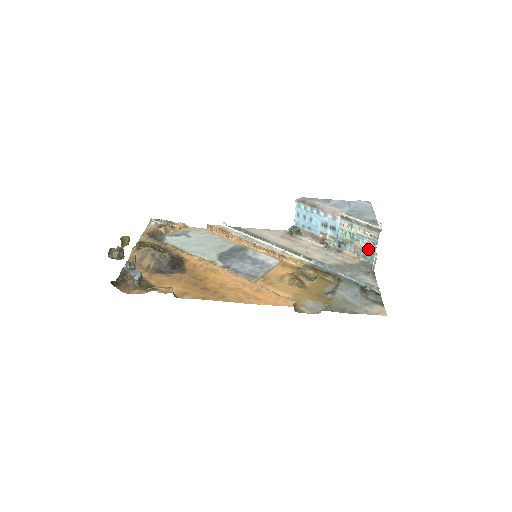
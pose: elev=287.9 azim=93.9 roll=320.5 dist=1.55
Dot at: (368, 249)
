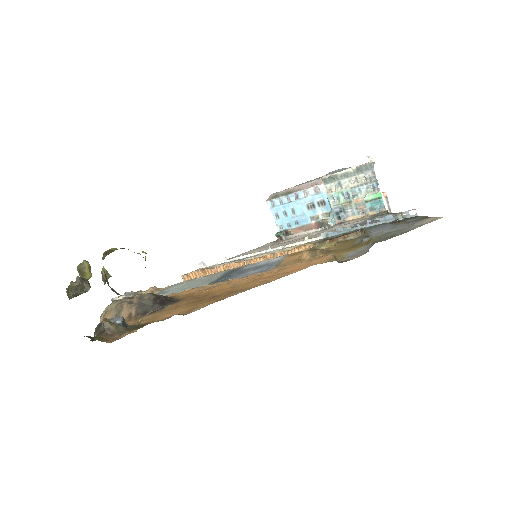
Dot at: (371, 196)
